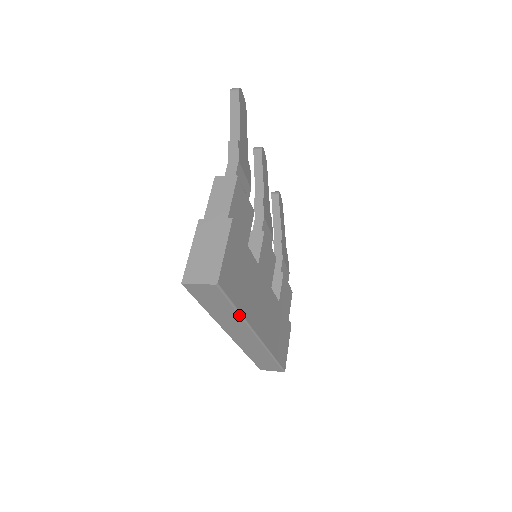
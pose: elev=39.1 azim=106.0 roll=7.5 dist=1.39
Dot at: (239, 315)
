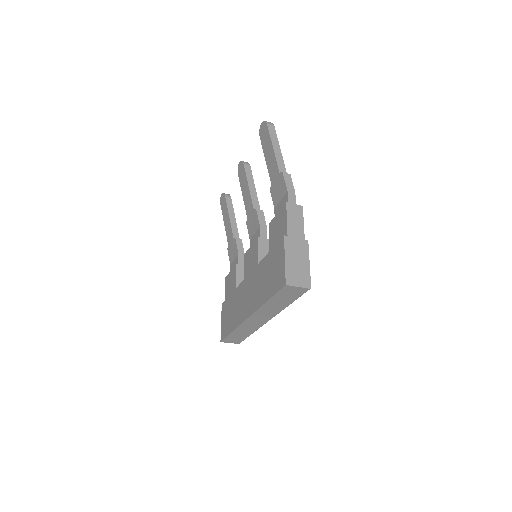
Dot at: (286, 306)
